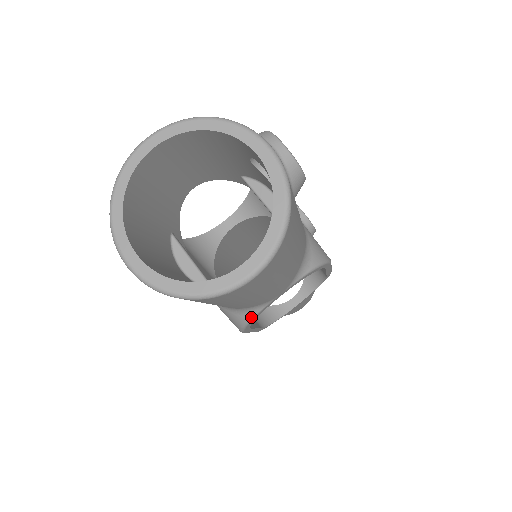
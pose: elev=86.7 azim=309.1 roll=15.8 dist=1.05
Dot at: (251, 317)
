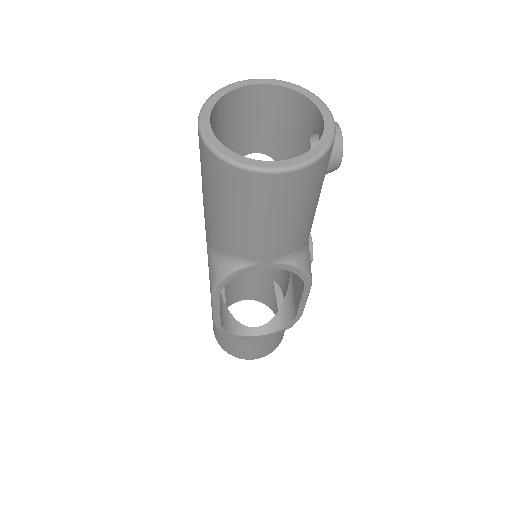
Dot at: (232, 270)
